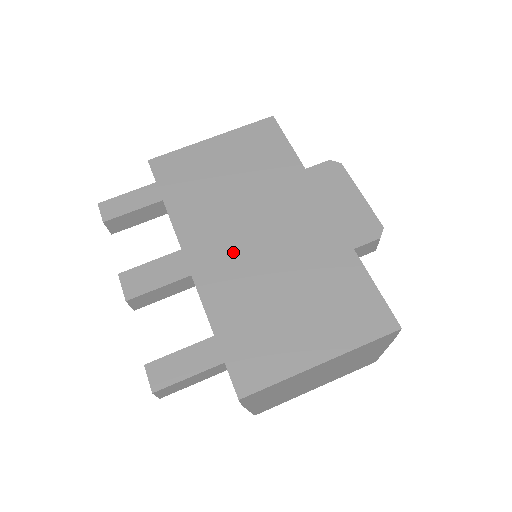
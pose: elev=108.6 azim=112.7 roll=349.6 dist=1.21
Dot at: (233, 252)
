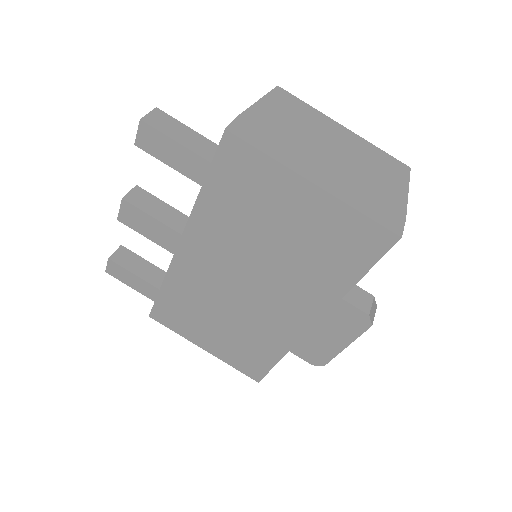
Dot at: (215, 275)
